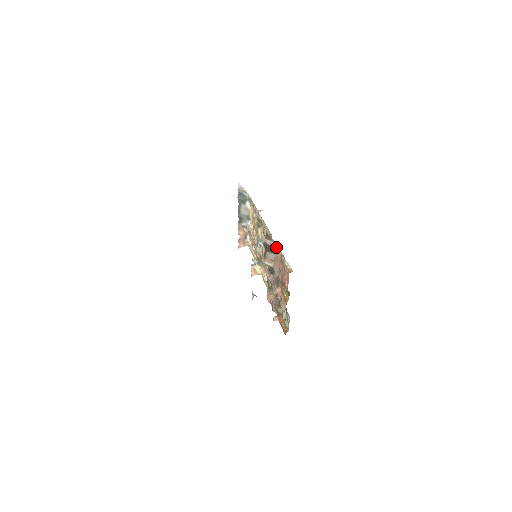
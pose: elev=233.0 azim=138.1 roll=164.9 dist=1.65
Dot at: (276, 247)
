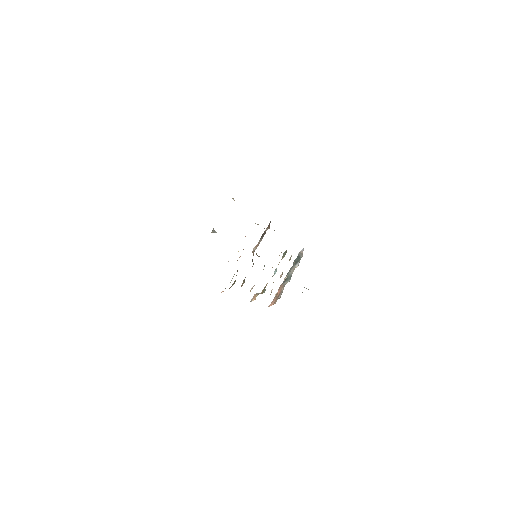
Dot at: occluded
